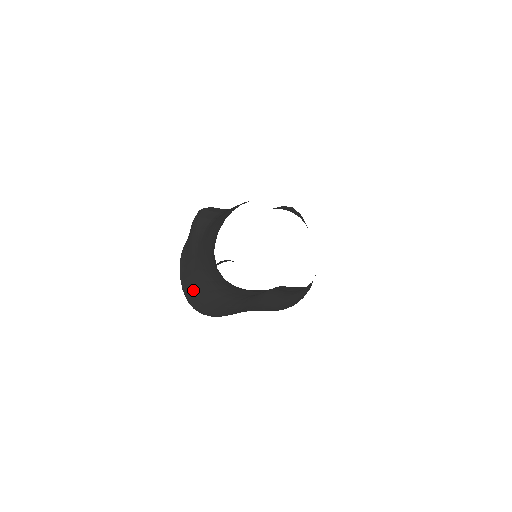
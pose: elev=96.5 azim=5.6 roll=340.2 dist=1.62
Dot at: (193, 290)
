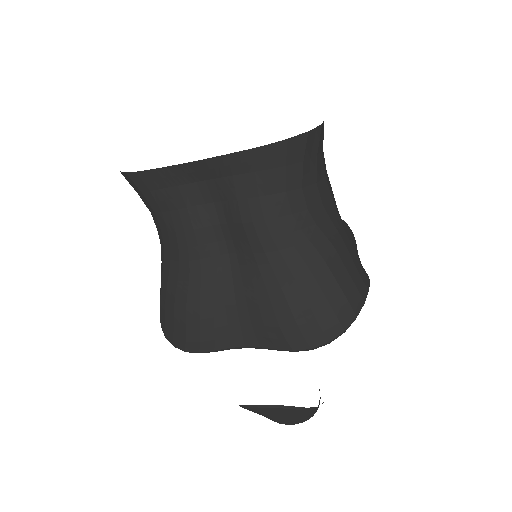
Dot at: occluded
